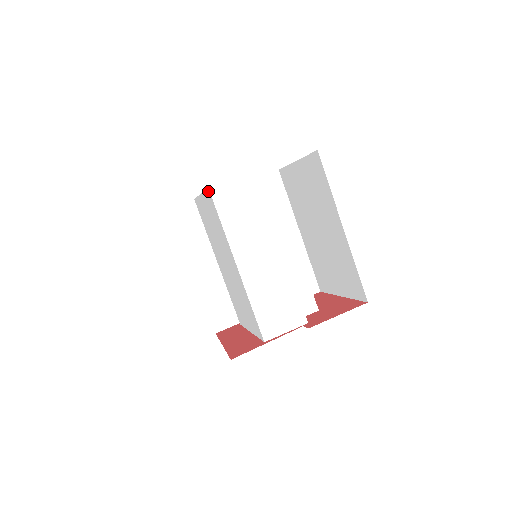
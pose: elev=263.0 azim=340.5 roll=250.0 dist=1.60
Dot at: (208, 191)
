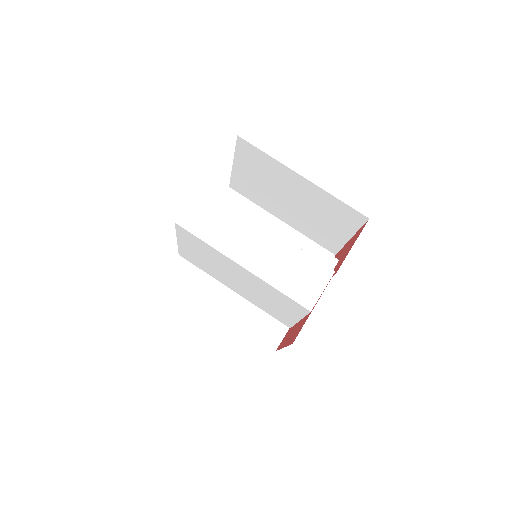
Dot at: (176, 226)
